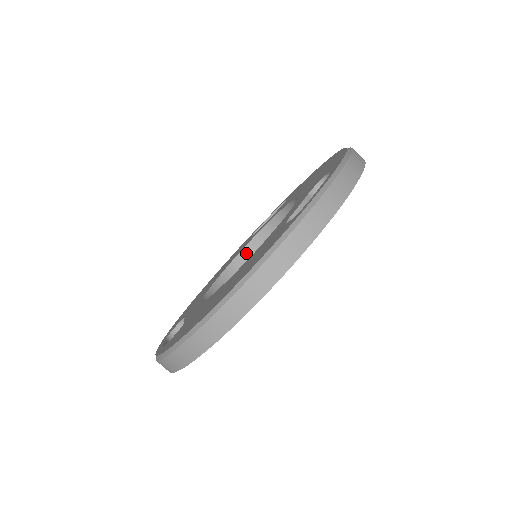
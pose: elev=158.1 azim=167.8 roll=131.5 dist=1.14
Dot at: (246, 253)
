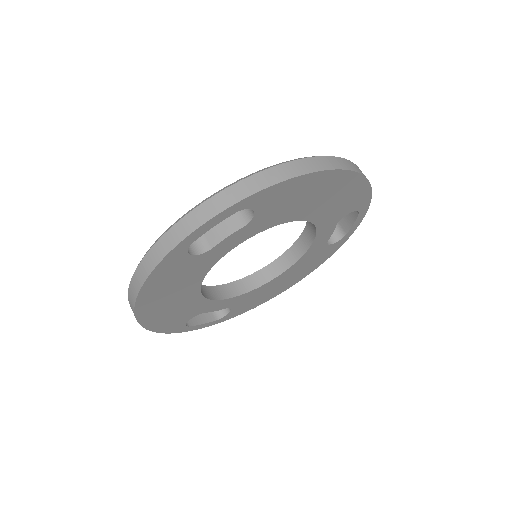
Dot at: (295, 249)
